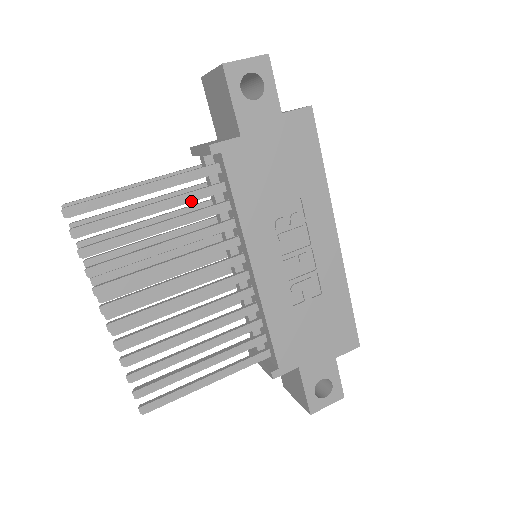
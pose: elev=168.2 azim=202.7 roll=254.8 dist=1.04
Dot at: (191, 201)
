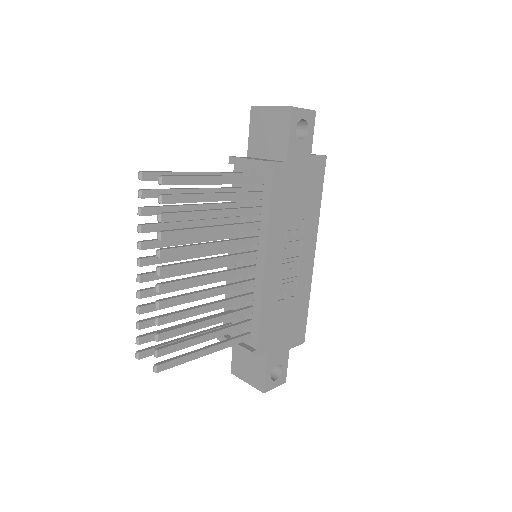
Dot at: (241, 199)
